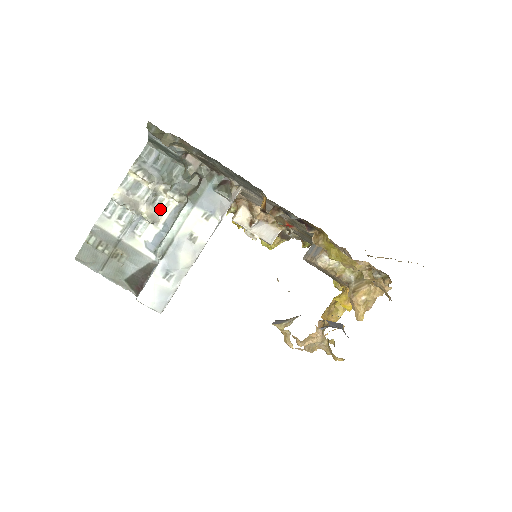
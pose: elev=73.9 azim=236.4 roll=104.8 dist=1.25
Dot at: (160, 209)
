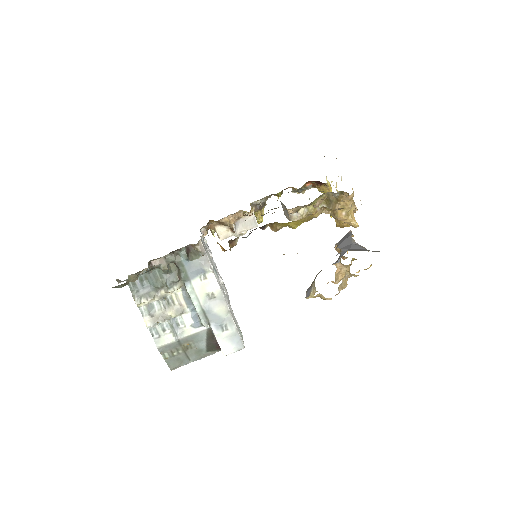
Dot at: (176, 303)
